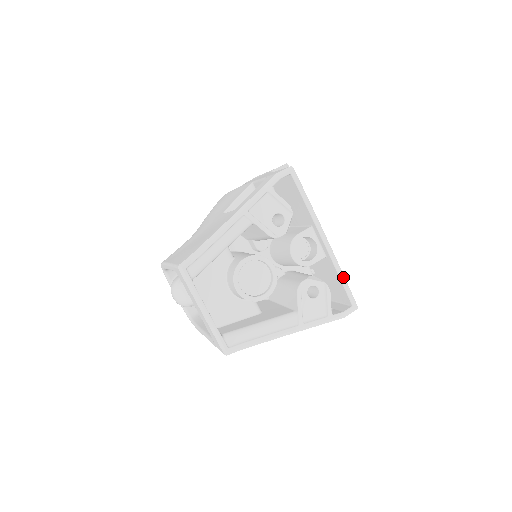
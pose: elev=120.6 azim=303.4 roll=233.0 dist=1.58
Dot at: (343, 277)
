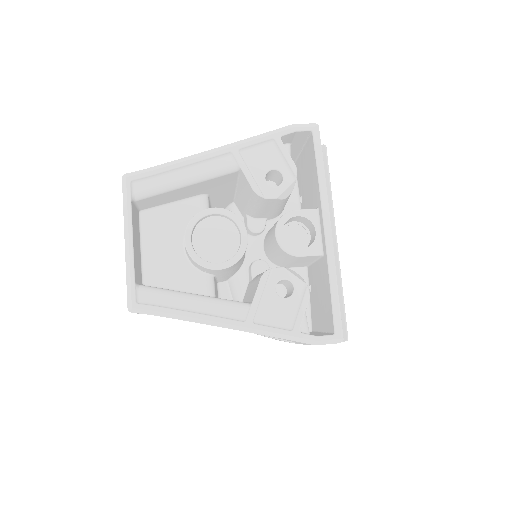
Dot at: (335, 288)
